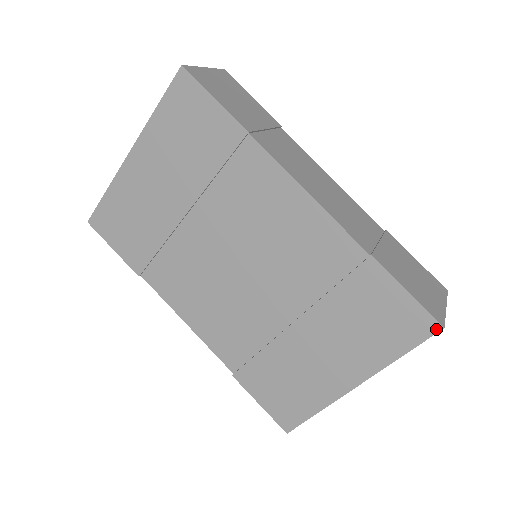
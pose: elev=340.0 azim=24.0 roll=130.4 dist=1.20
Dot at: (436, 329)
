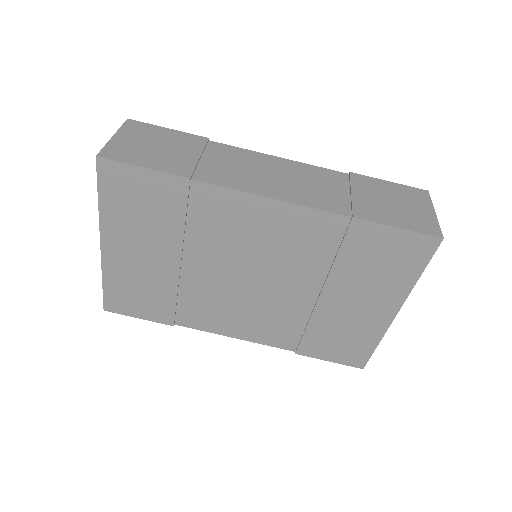
Dot at: (437, 243)
